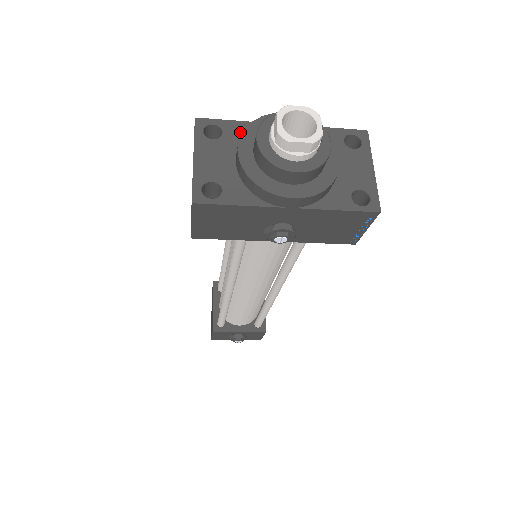
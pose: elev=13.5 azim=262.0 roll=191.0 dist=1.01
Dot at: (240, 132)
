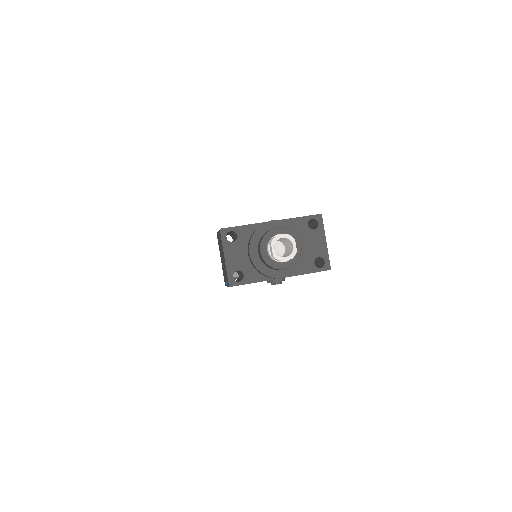
Dot at: (247, 233)
